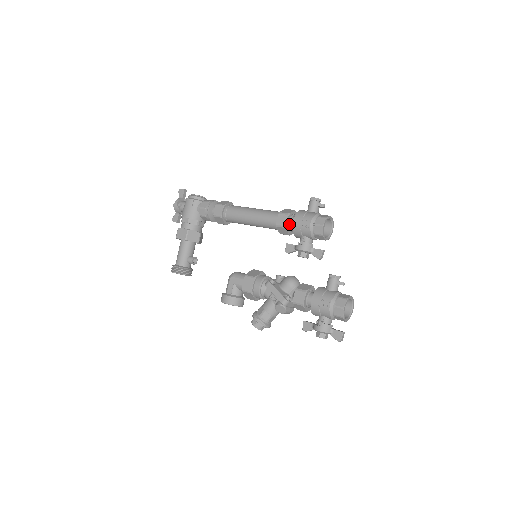
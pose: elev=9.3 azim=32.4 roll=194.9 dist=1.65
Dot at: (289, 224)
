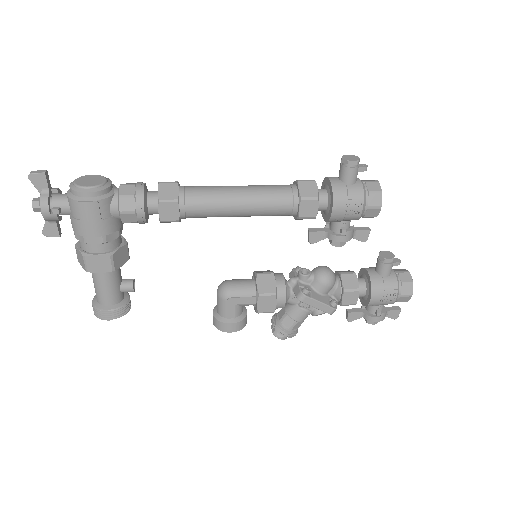
Dot at: occluded
